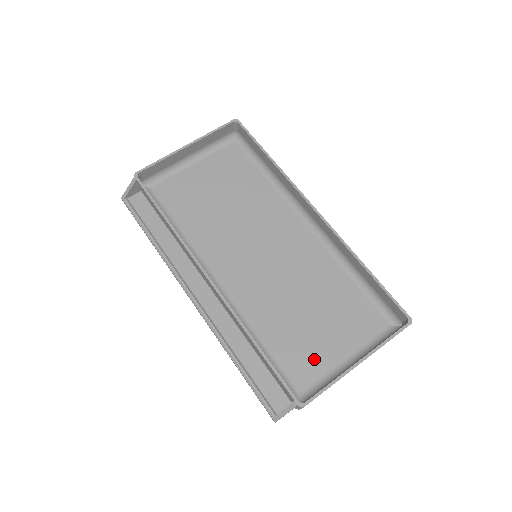
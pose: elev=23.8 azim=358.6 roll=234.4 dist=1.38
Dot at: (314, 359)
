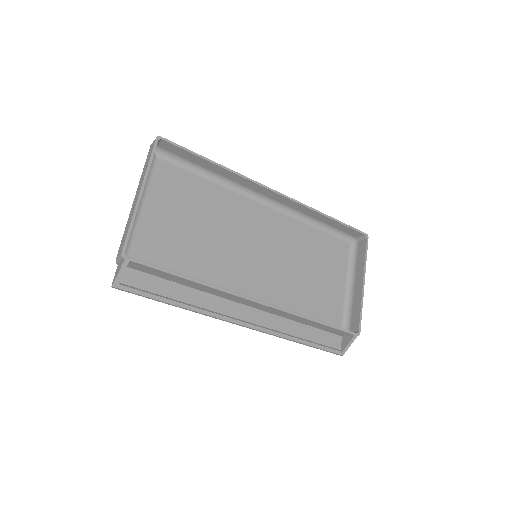
Dot at: (332, 299)
